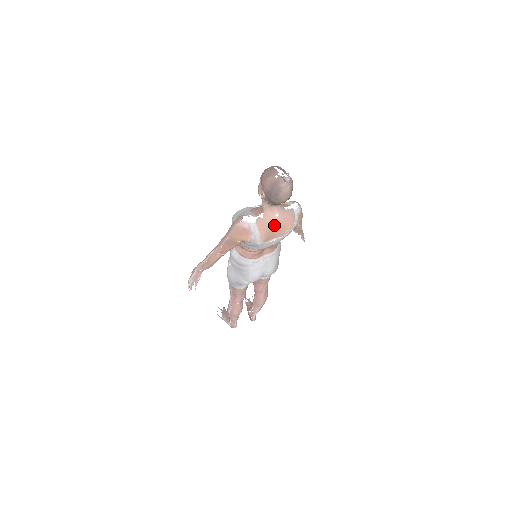
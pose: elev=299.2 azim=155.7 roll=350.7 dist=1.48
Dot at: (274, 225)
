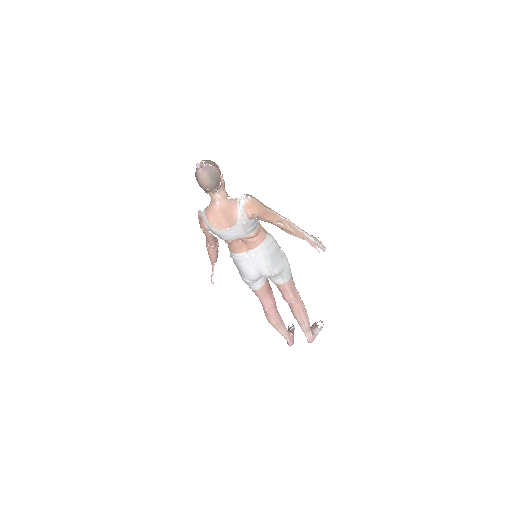
Dot at: (218, 212)
